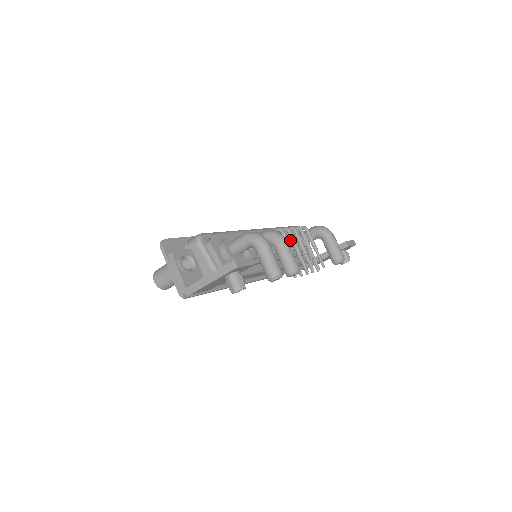
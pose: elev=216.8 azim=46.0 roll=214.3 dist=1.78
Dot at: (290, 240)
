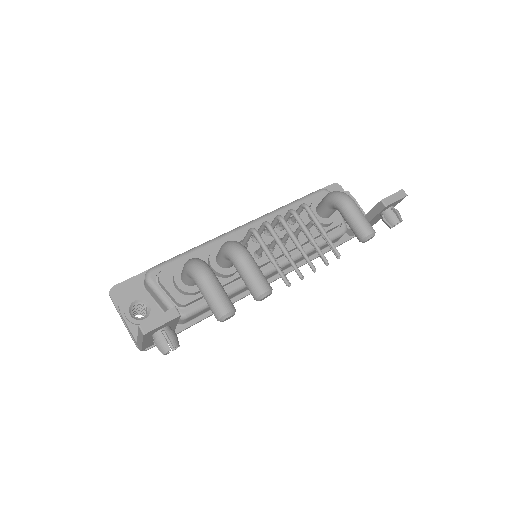
Dot at: (304, 218)
